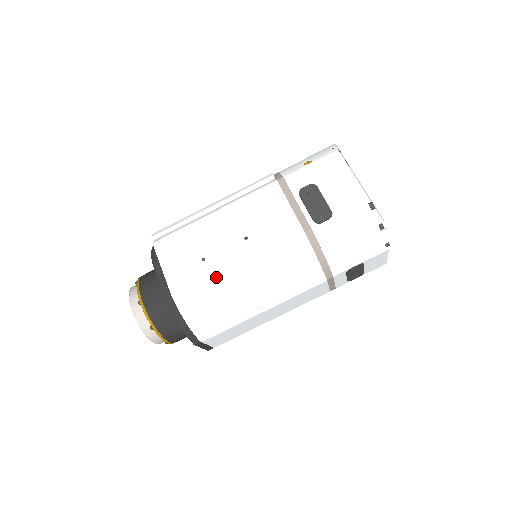
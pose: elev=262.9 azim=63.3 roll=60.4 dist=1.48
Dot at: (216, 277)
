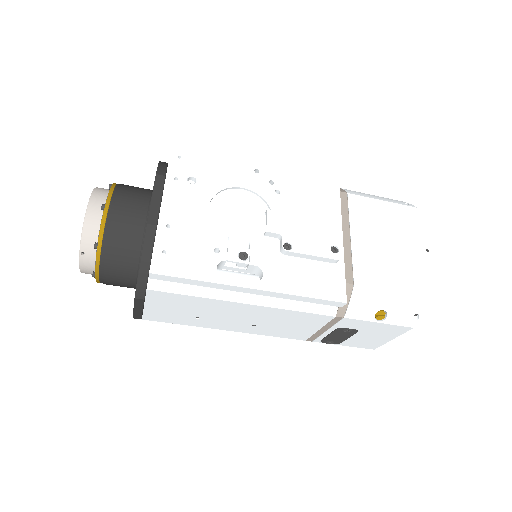
Dot at: occluded
